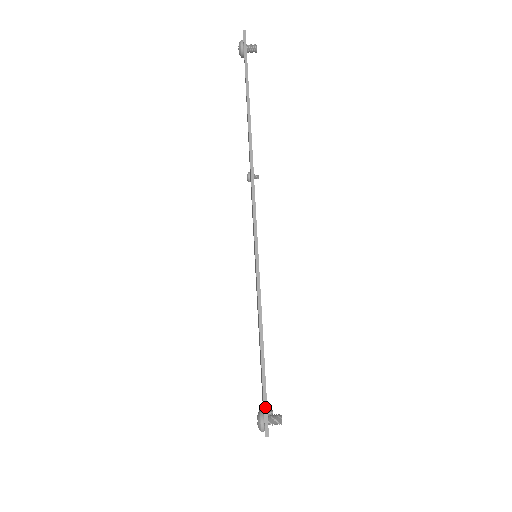
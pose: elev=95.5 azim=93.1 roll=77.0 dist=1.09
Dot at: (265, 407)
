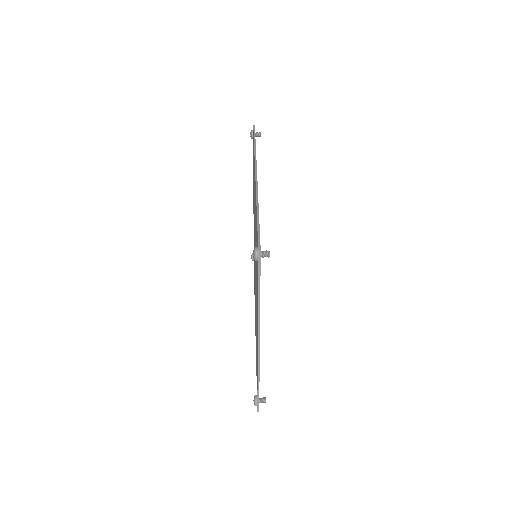
Dot at: (259, 239)
